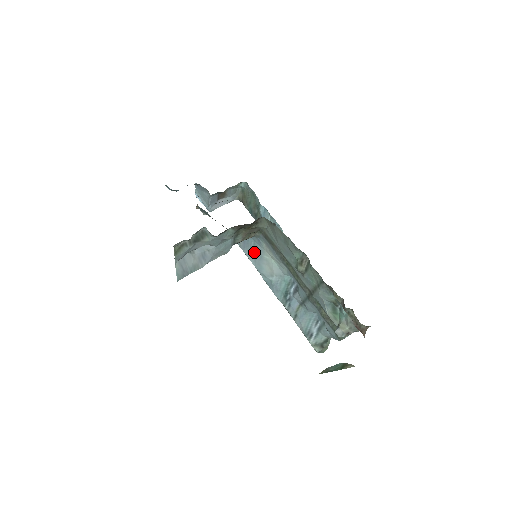
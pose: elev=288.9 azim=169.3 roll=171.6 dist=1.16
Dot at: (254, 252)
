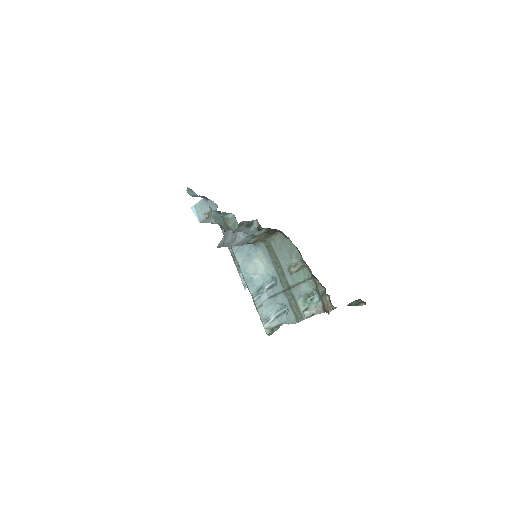
Dot at: (245, 256)
